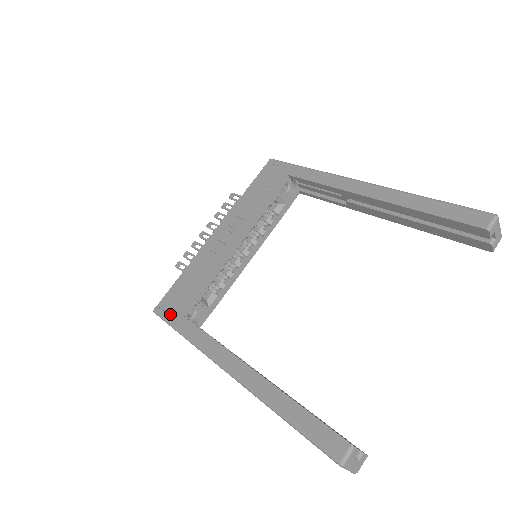
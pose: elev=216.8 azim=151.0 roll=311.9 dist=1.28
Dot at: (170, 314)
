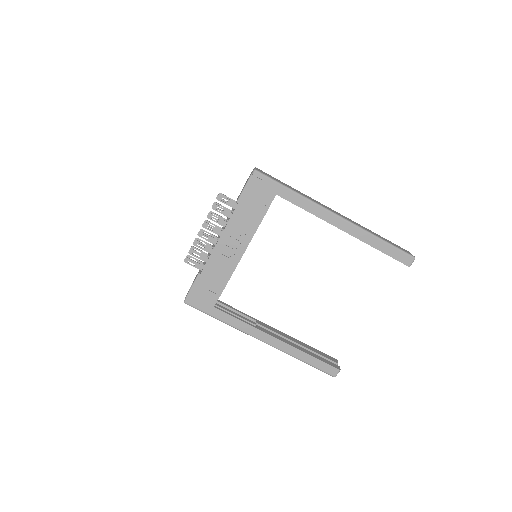
Dot at: (203, 307)
